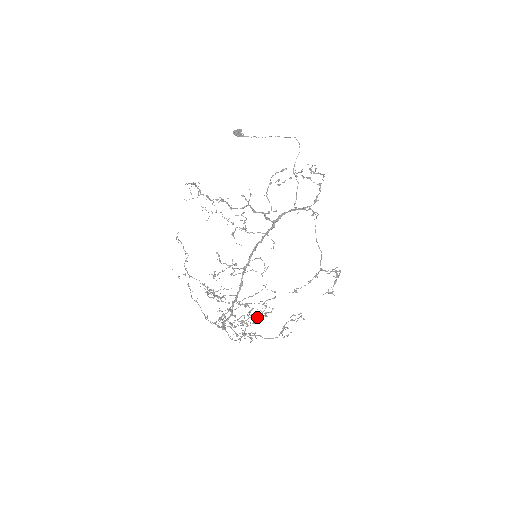
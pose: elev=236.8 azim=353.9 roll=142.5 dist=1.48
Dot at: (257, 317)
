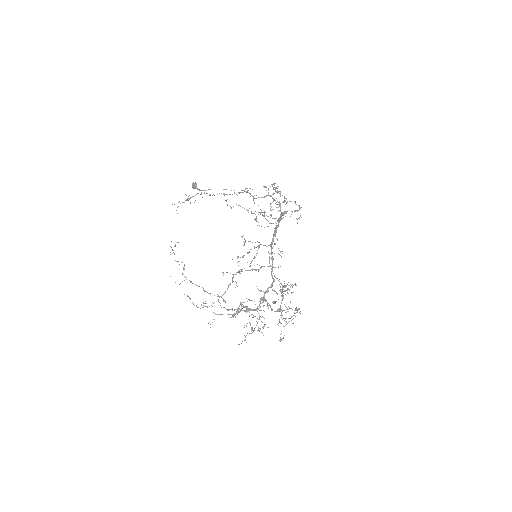
Dot at: (291, 285)
